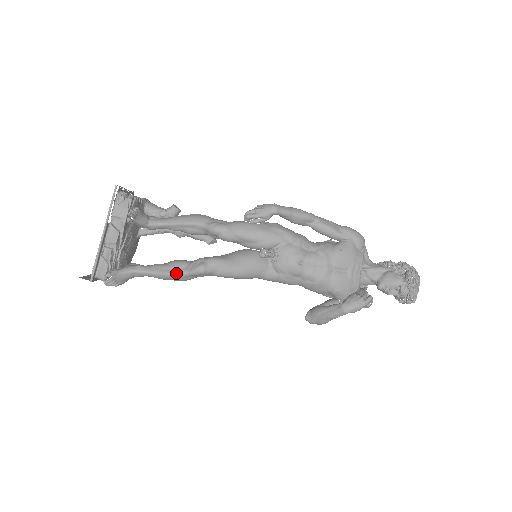
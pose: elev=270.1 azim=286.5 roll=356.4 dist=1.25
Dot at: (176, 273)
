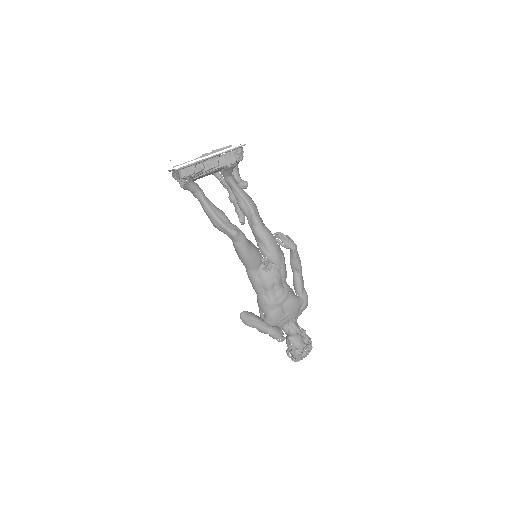
Dot at: (219, 219)
